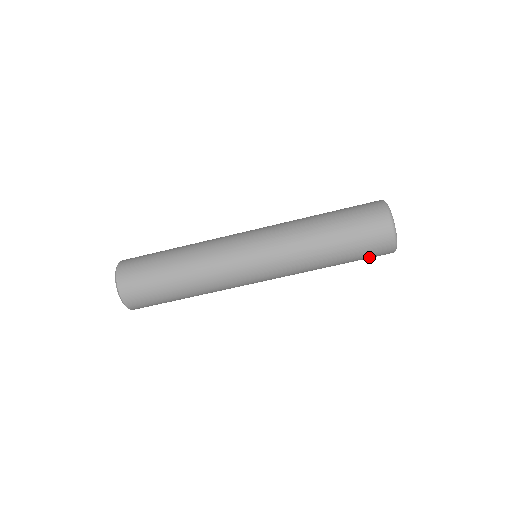
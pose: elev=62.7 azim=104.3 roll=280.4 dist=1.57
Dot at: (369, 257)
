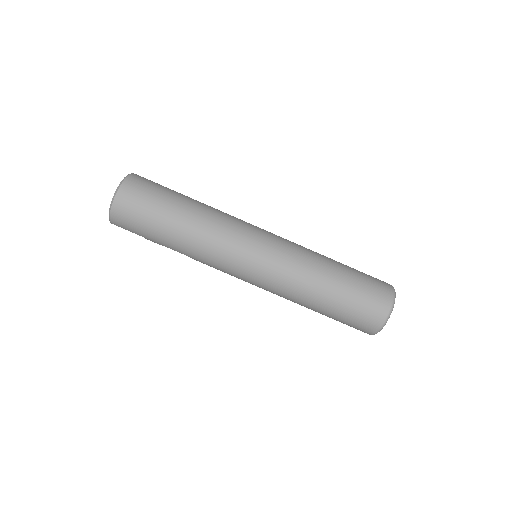
Dot at: (353, 323)
